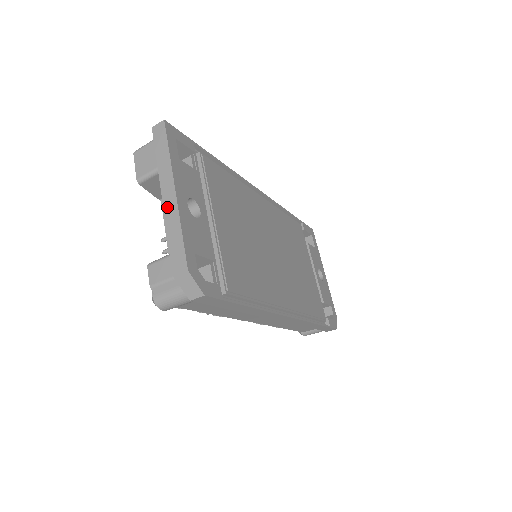
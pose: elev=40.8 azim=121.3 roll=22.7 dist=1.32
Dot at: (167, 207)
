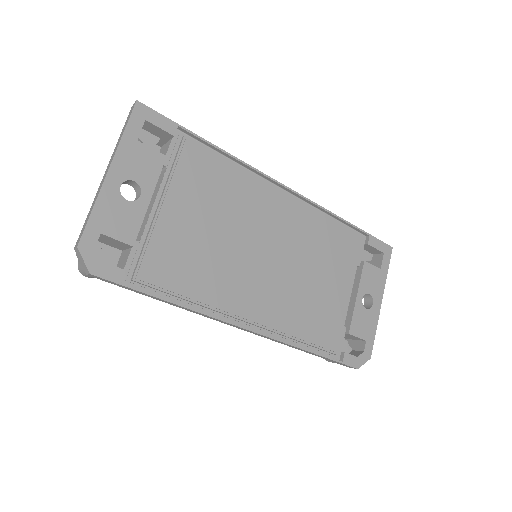
Dot at: (100, 184)
